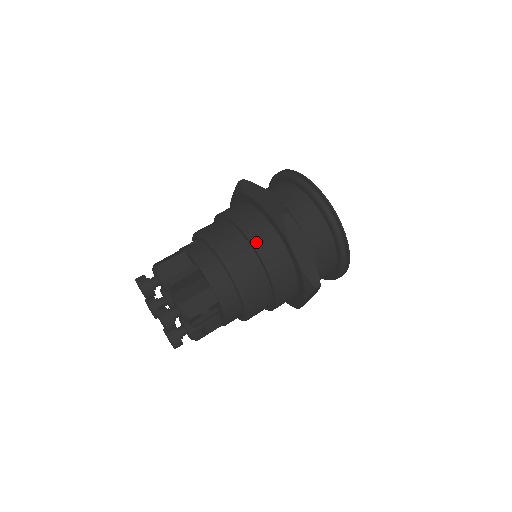
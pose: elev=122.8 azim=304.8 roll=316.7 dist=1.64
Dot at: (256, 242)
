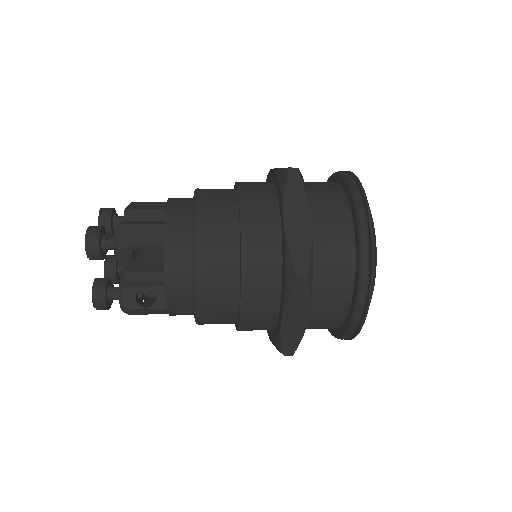
Dot at: (245, 196)
